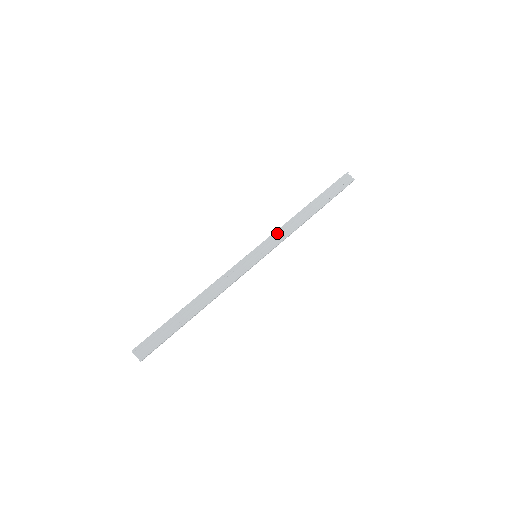
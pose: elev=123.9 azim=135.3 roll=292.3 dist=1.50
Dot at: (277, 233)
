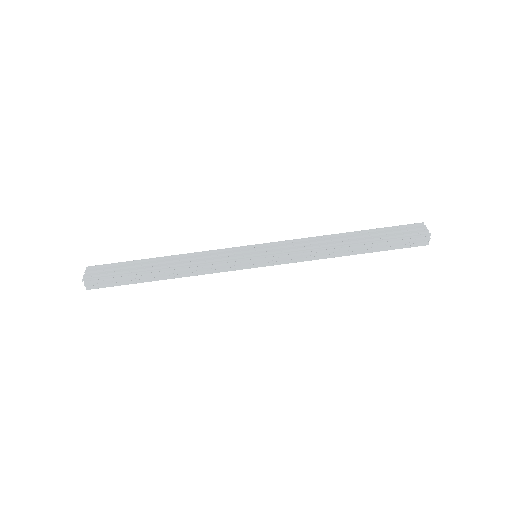
Dot at: (293, 253)
